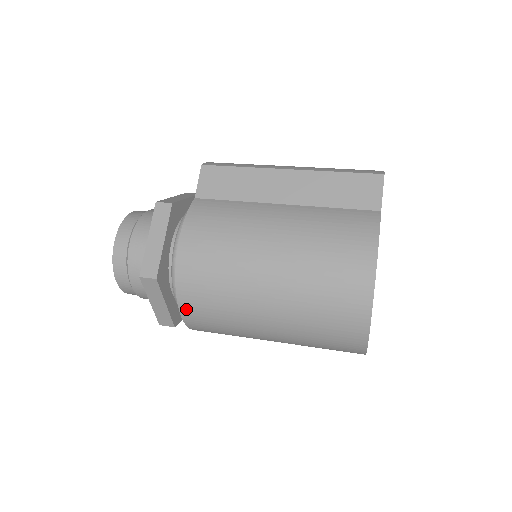
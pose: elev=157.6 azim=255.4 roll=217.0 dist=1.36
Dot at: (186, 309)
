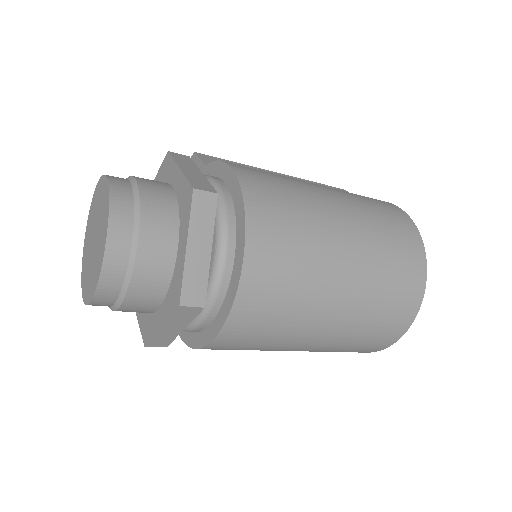
Dot at: (255, 241)
